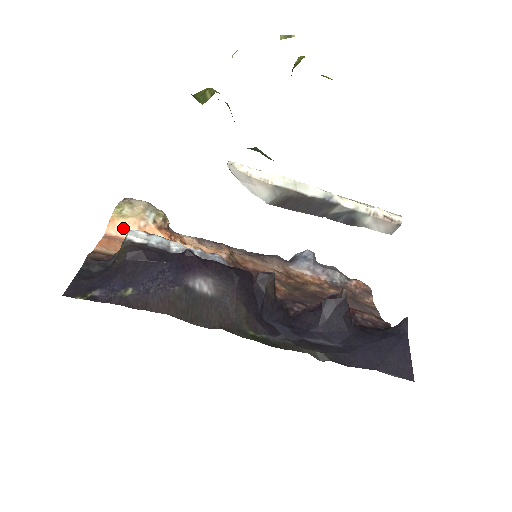
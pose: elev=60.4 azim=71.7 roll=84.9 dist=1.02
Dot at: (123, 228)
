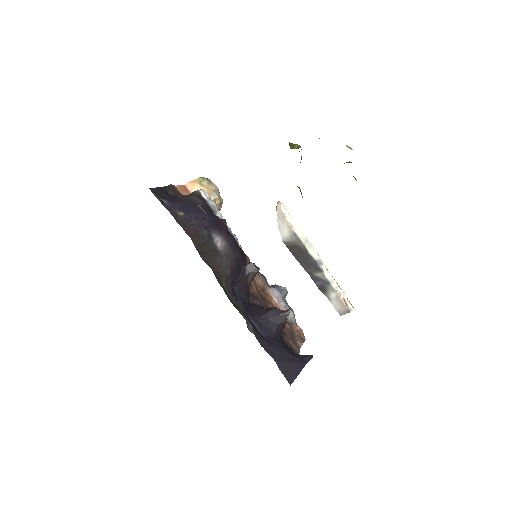
Dot at: (196, 190)
